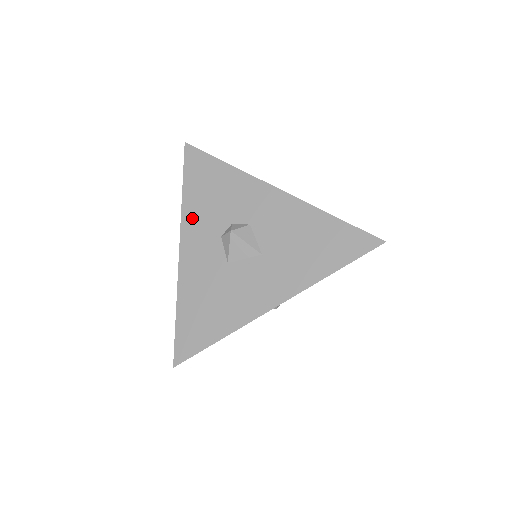
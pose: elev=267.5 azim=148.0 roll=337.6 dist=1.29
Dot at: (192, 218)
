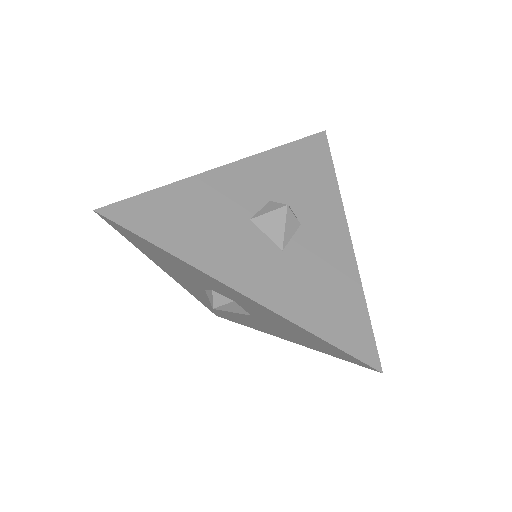
Dot at: (267, 164)
